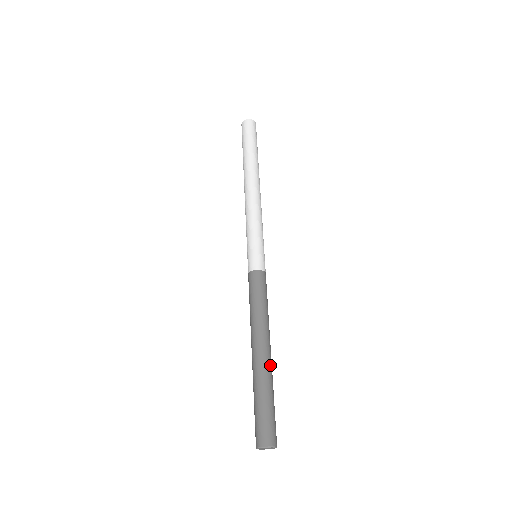
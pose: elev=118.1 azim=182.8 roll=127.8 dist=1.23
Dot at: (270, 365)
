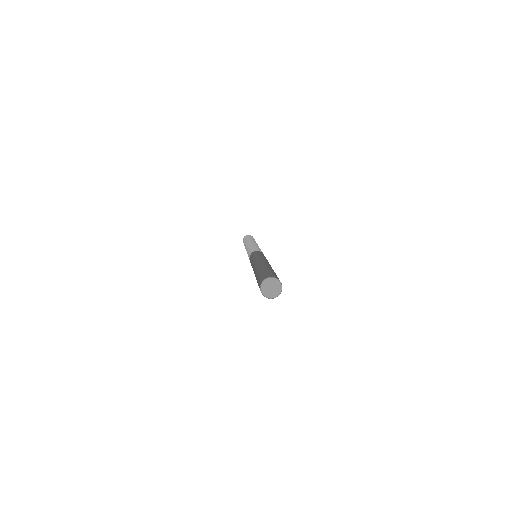
Dot at: occluded
